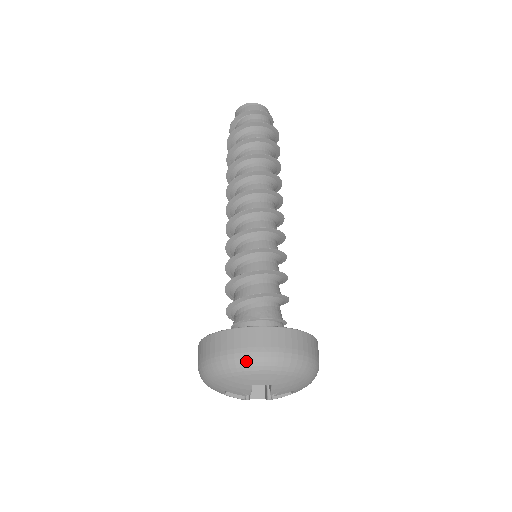
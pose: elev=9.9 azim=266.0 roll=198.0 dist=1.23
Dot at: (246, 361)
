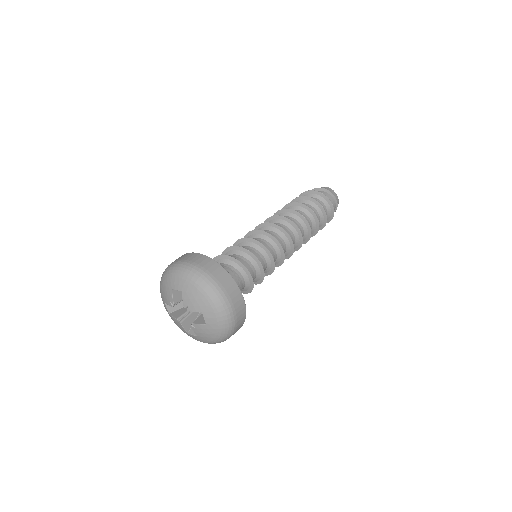
Dot at: (172, 266)
